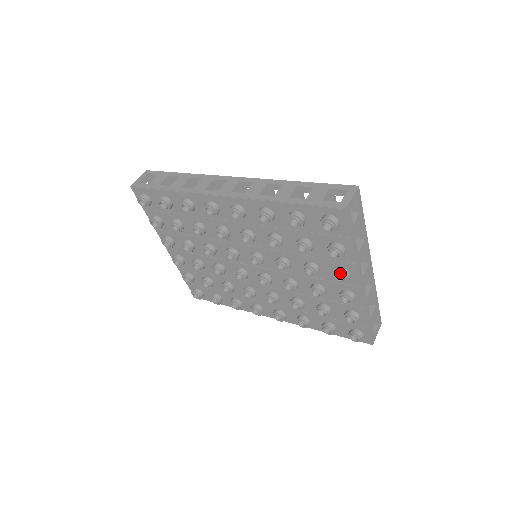
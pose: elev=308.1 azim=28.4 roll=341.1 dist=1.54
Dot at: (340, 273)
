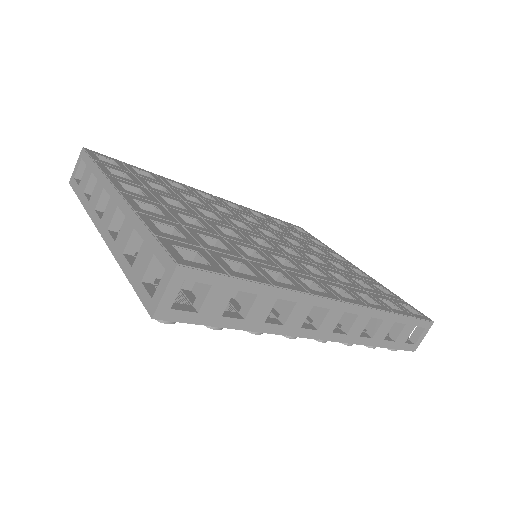
Dot at: occluded
